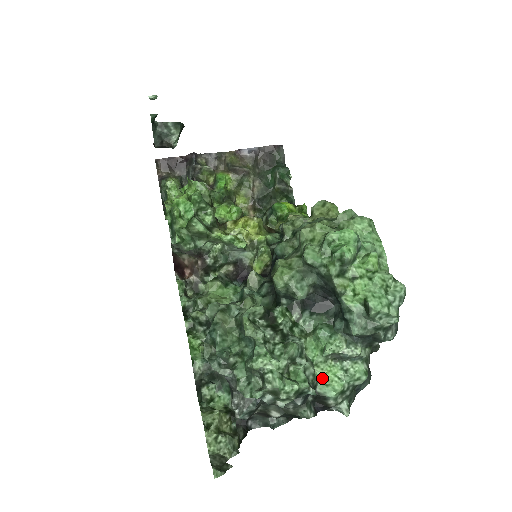
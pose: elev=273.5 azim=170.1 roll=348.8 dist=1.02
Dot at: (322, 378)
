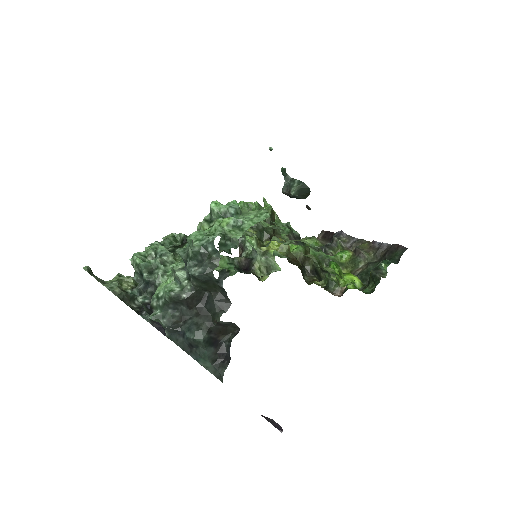
Dot at: (163, 285)
